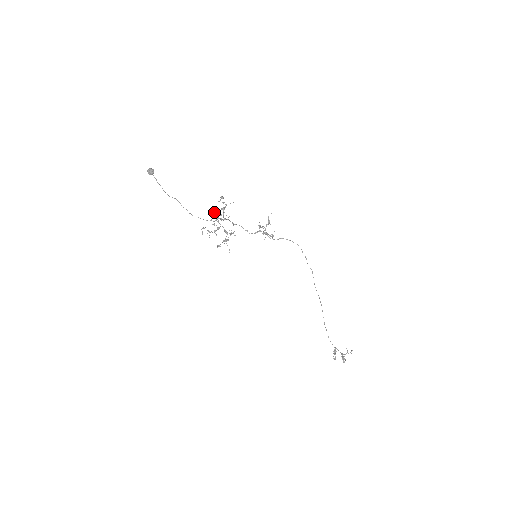
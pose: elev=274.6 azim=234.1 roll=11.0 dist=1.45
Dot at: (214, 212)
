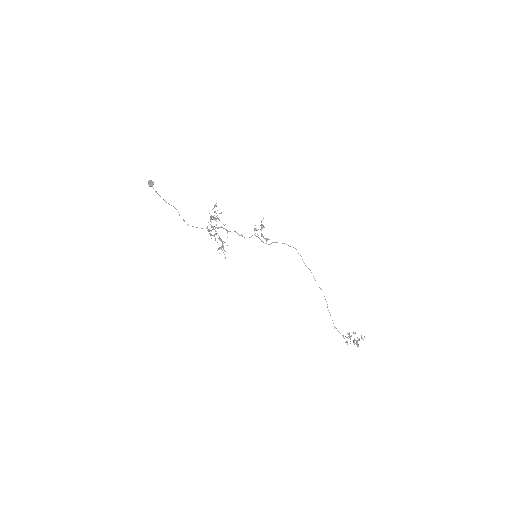
Dot at: (212, 217)
